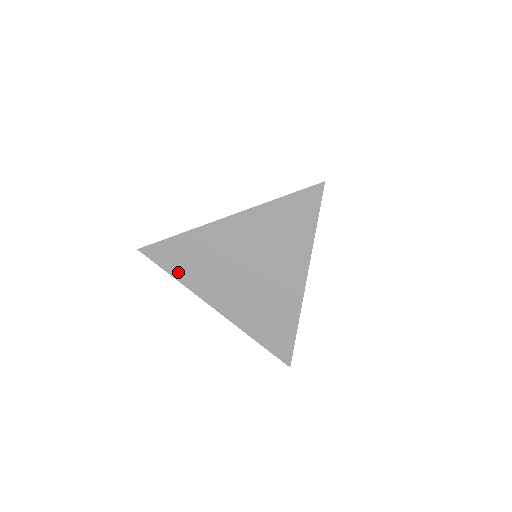
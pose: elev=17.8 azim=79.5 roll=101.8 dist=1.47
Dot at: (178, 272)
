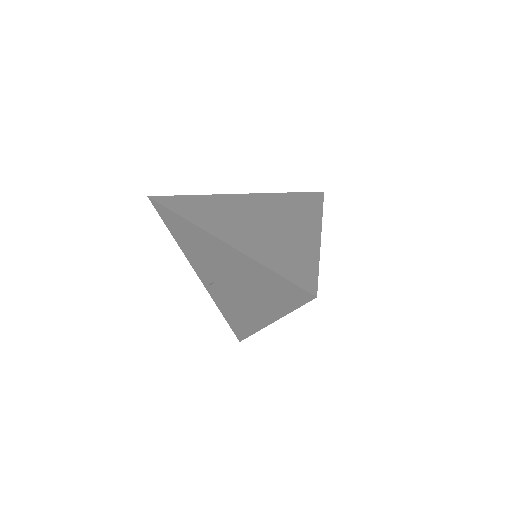
Dot at: (187, 213)
